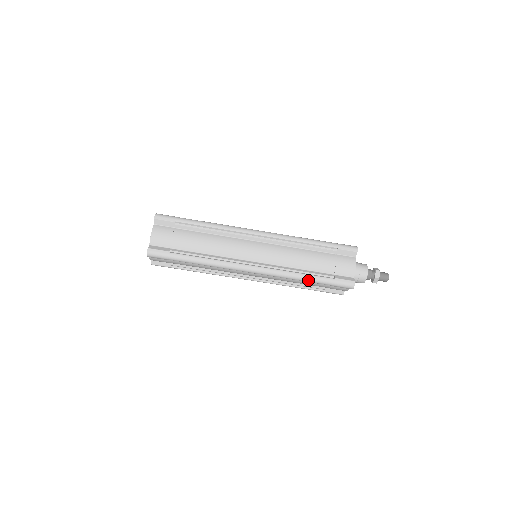
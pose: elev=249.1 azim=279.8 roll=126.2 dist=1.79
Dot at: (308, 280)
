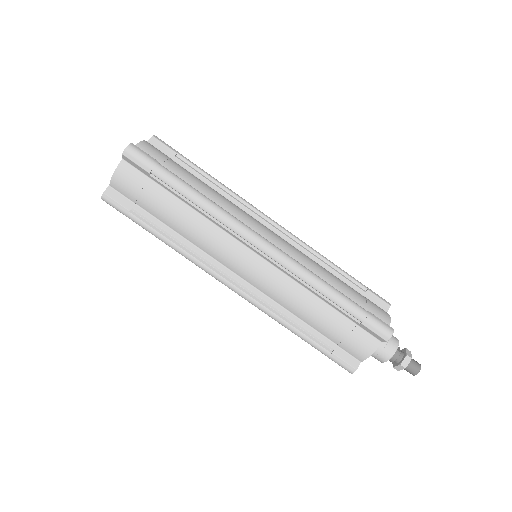
Dot at: (334, 294)
